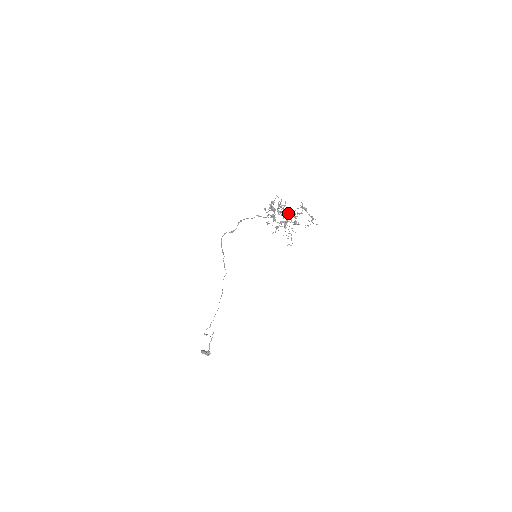
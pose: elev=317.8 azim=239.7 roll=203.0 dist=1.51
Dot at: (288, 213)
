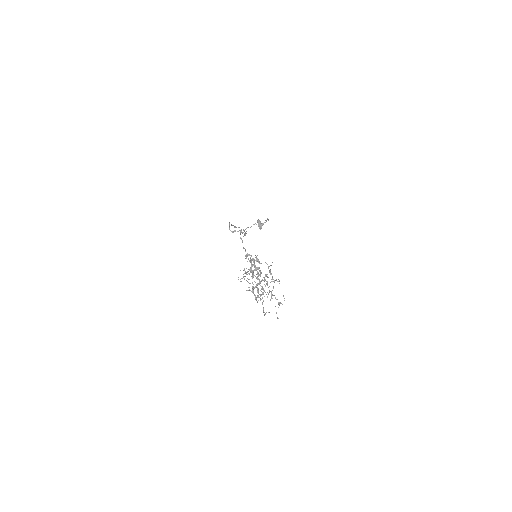
Dot at: (253, 288)
